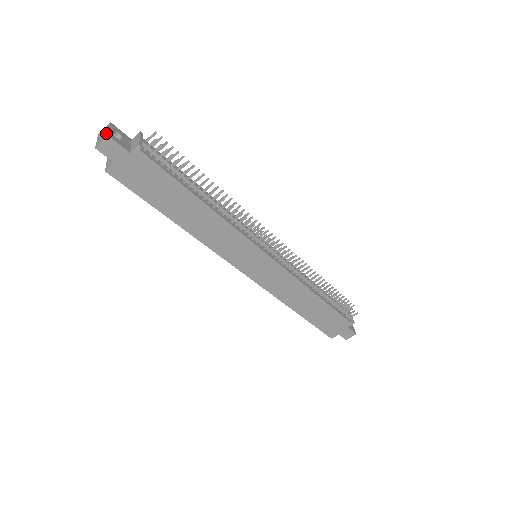
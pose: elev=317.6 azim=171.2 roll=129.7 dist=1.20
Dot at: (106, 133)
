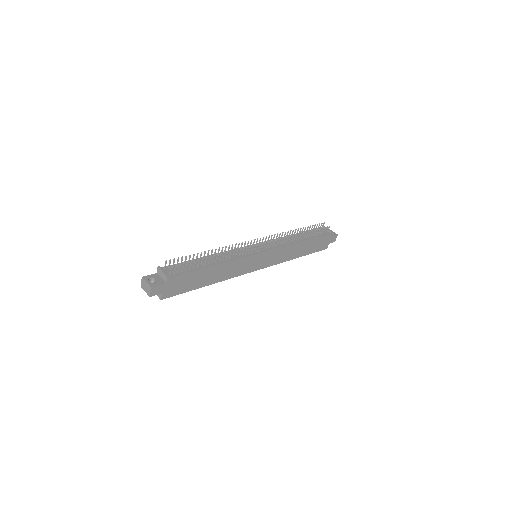
Dot at: (148, 286)
